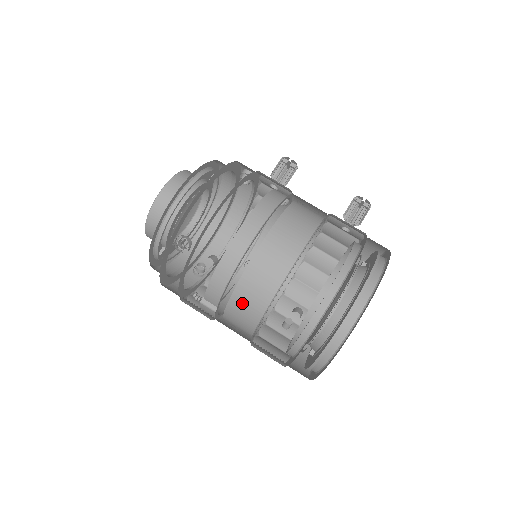
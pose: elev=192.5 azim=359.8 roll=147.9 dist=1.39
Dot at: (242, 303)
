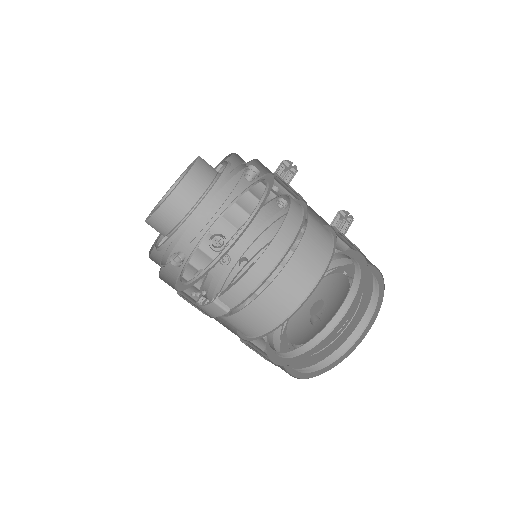
Dot at: (264, 307)
